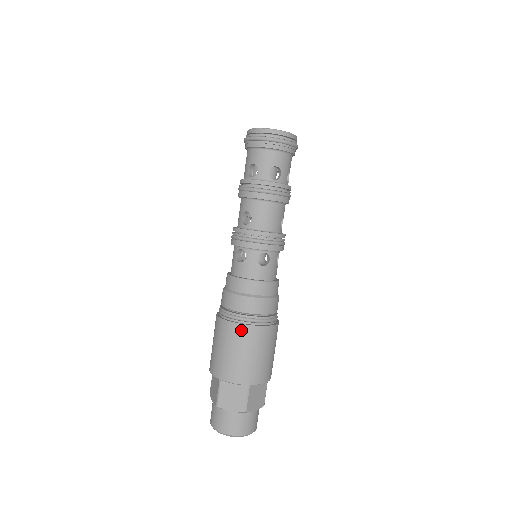
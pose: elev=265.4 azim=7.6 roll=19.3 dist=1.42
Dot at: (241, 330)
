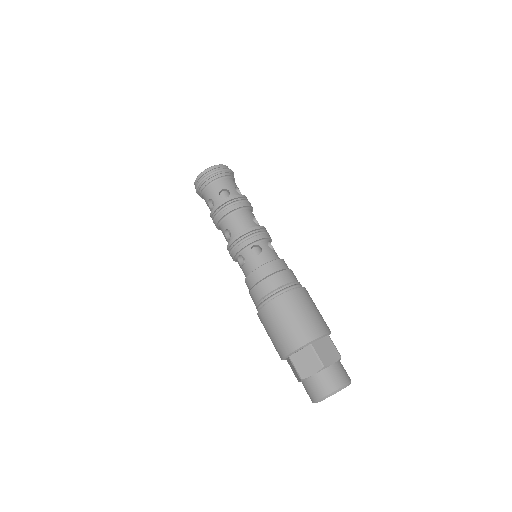
Dot at: (274, 306)
